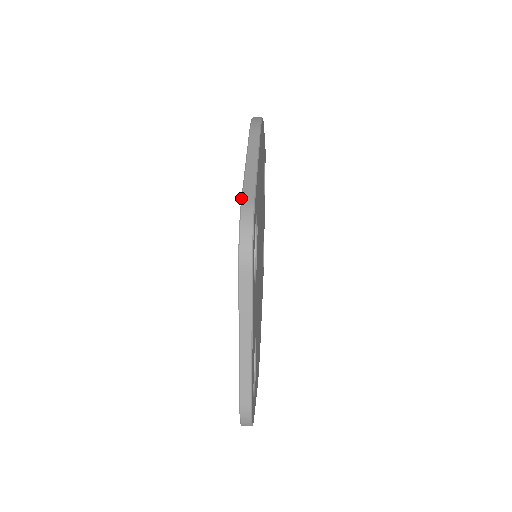
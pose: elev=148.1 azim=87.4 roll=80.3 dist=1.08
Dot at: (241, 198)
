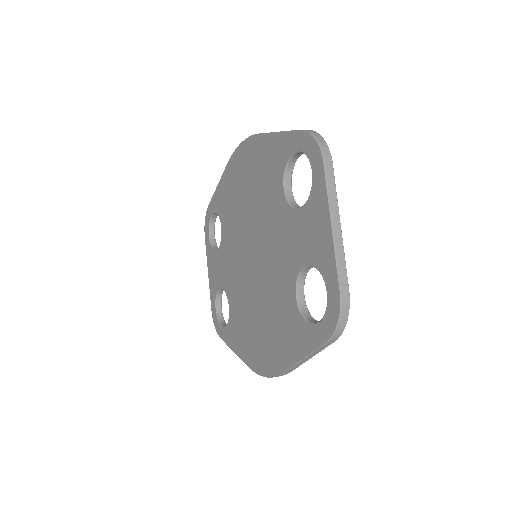
Dot at: (300, 130)
